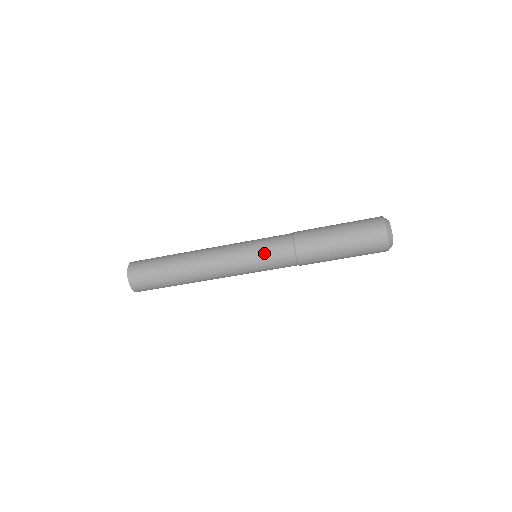
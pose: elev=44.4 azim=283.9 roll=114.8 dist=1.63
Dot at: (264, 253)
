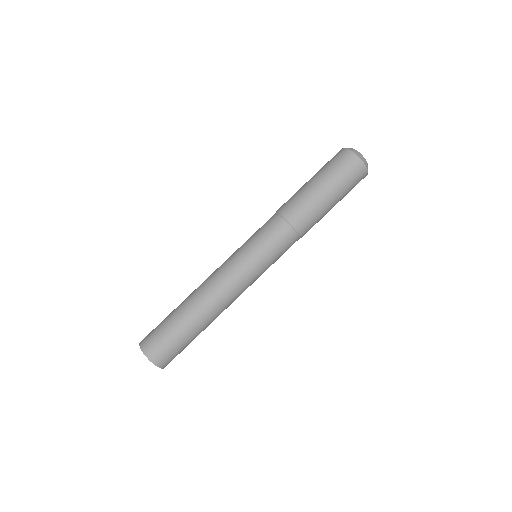
Dot at: (260, 242)
